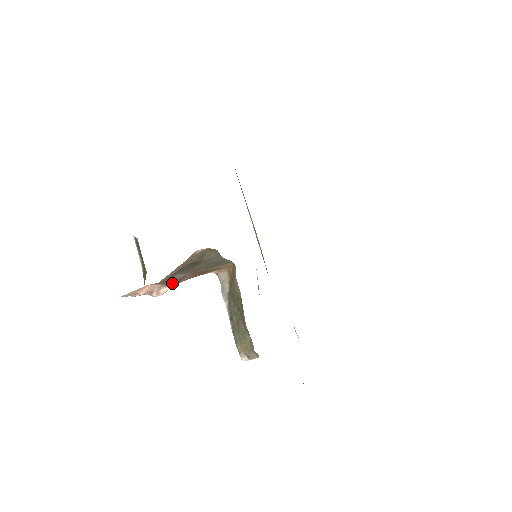
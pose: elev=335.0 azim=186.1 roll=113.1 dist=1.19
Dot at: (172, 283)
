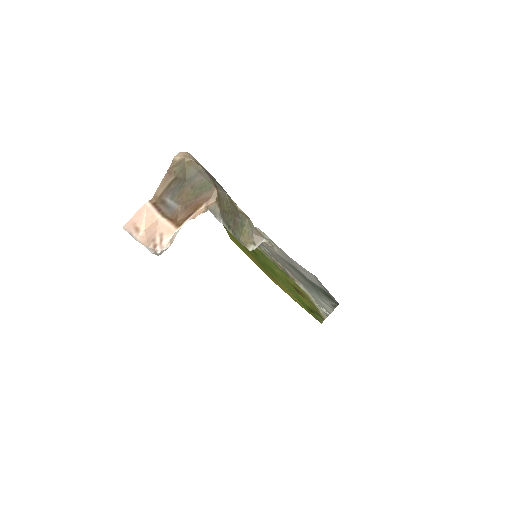
Dot at: (169, 221)
